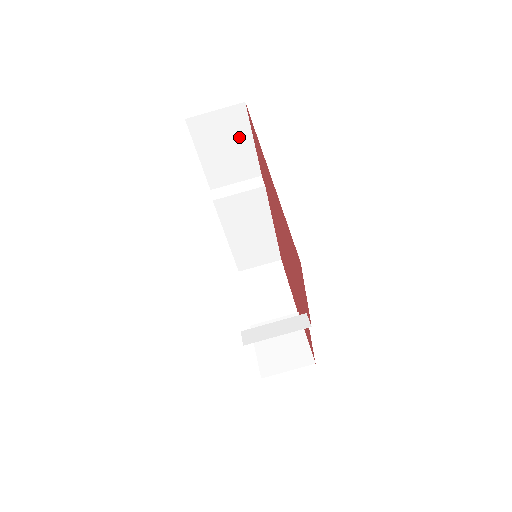
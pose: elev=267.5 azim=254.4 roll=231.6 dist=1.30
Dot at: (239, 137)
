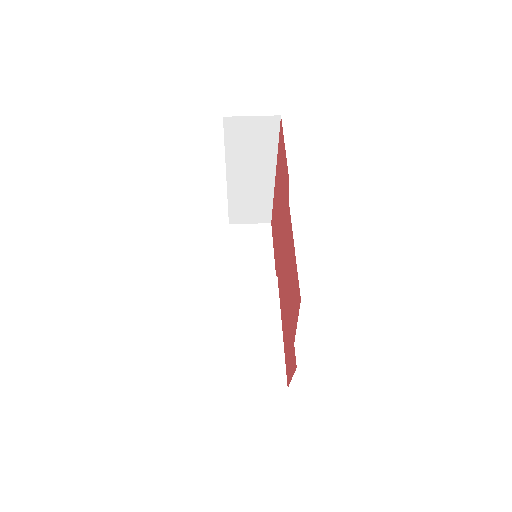
Dot at: (263, 246)
